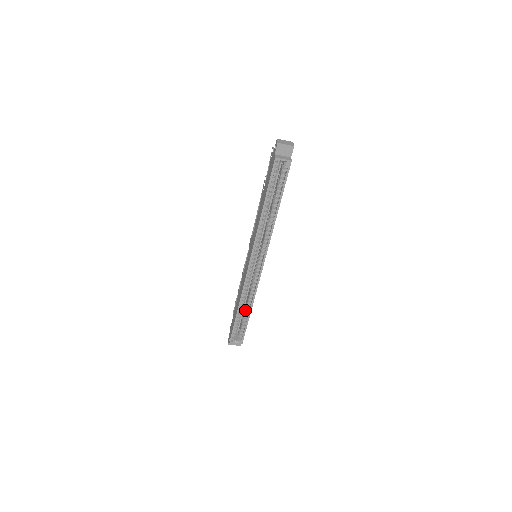
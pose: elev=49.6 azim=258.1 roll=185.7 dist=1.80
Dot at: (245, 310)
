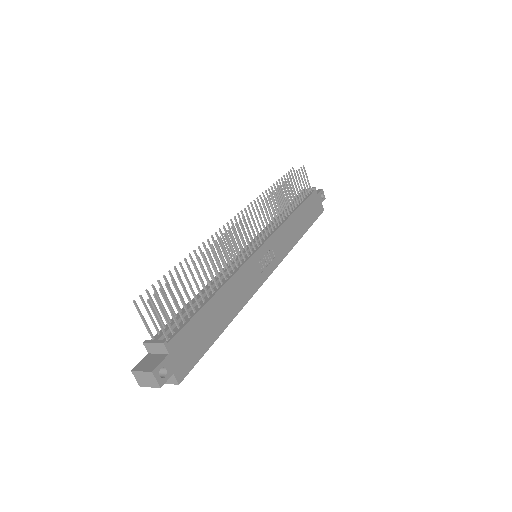
Dot at: occluded
